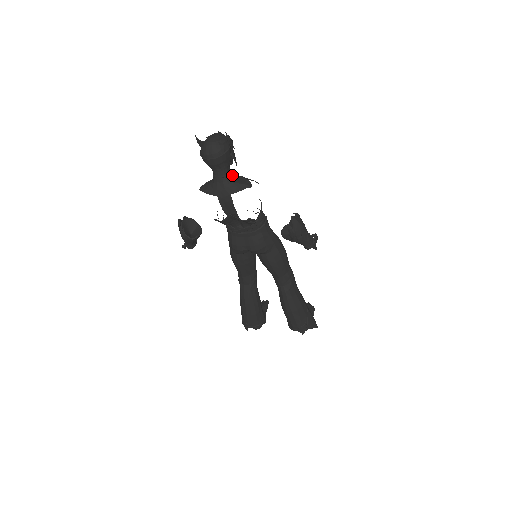
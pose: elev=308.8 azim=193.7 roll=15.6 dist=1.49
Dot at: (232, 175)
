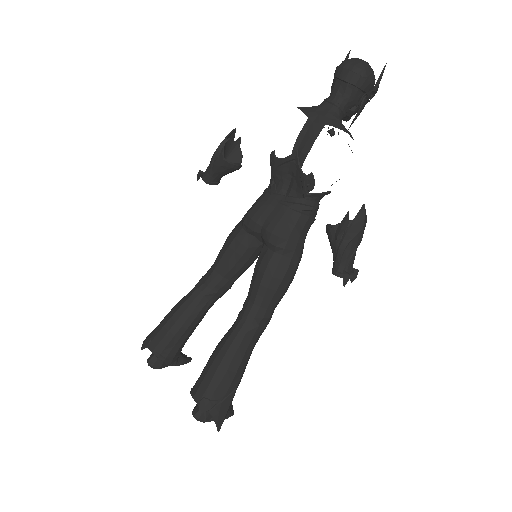
Dot at: occluded
